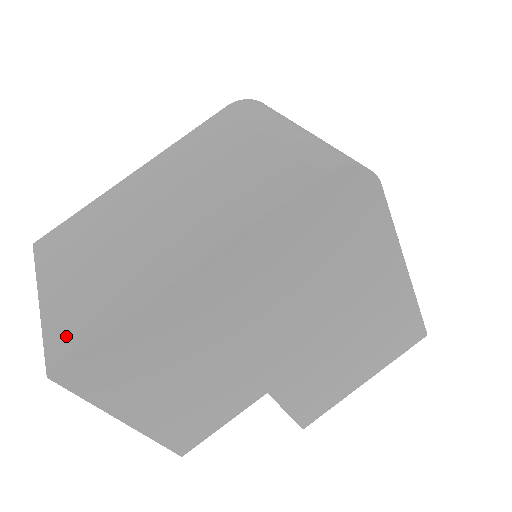
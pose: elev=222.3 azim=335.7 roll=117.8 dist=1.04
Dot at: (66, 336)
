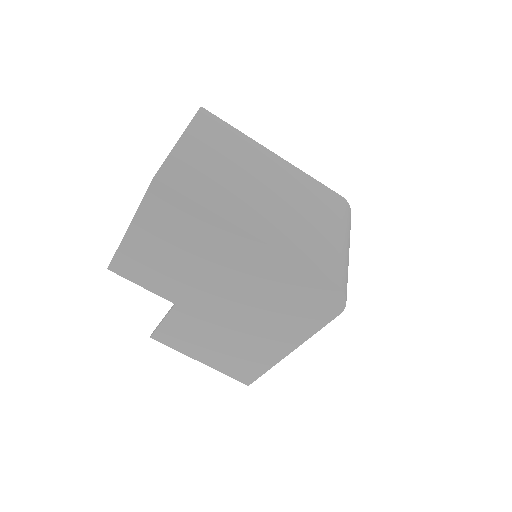
Dot at: (177, 174)
